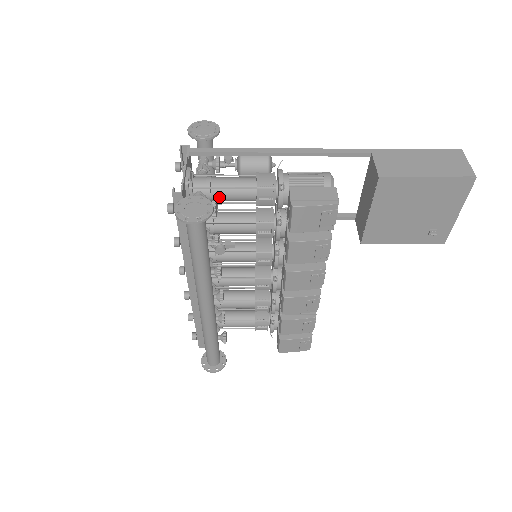
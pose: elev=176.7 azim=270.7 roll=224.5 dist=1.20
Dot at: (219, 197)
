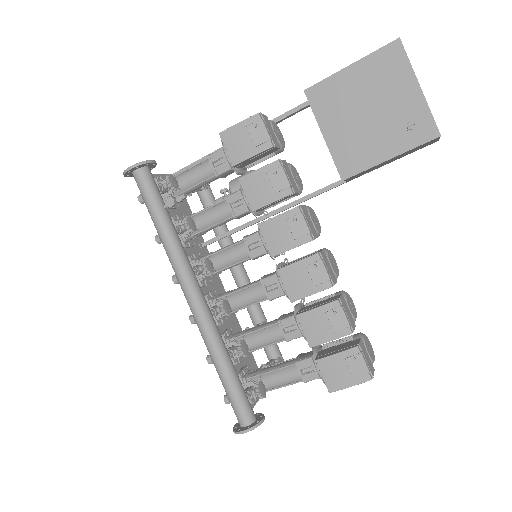
Dot at: (184, 181)
